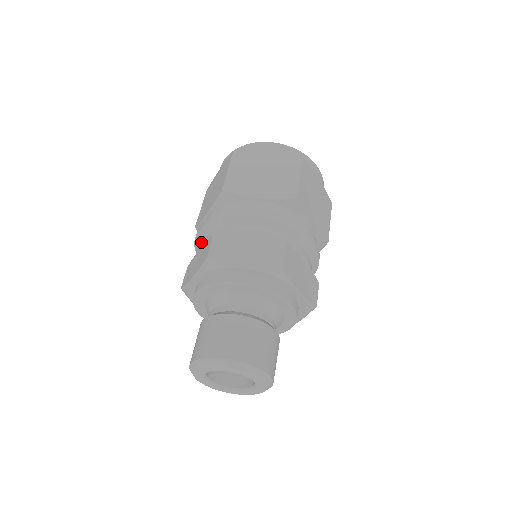
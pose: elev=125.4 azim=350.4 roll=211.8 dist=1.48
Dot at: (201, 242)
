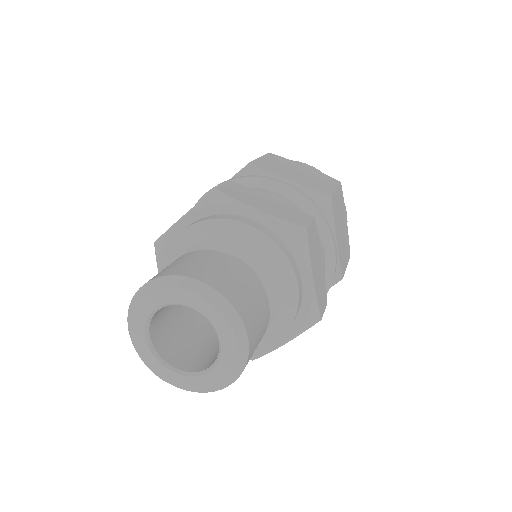
Dot at: occluded
